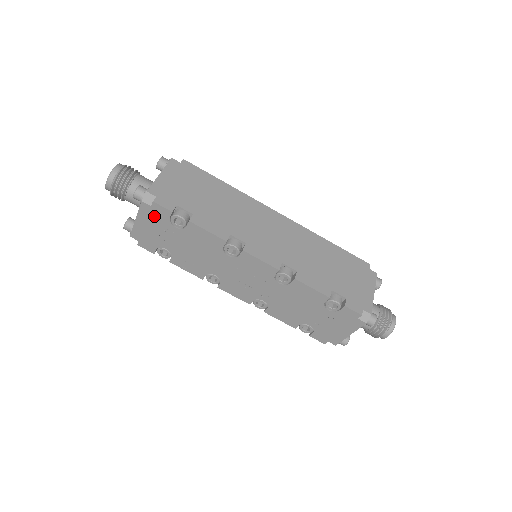
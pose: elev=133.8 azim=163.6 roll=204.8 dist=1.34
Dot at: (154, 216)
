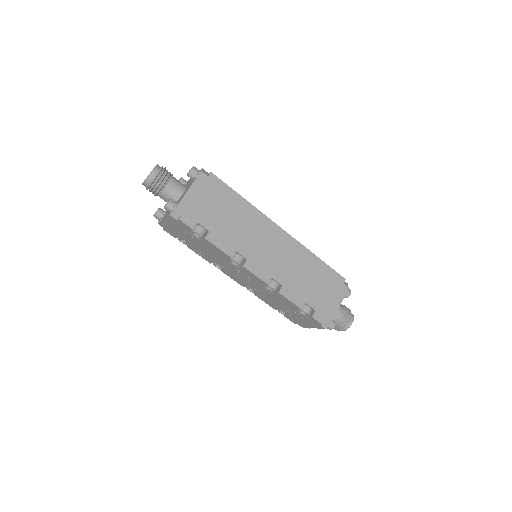
Dot at: (178, 225)
